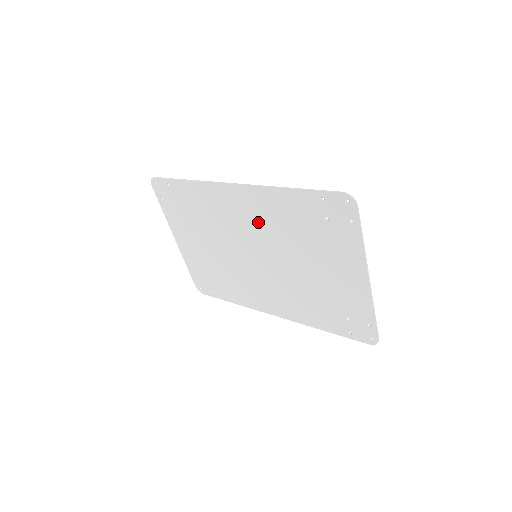
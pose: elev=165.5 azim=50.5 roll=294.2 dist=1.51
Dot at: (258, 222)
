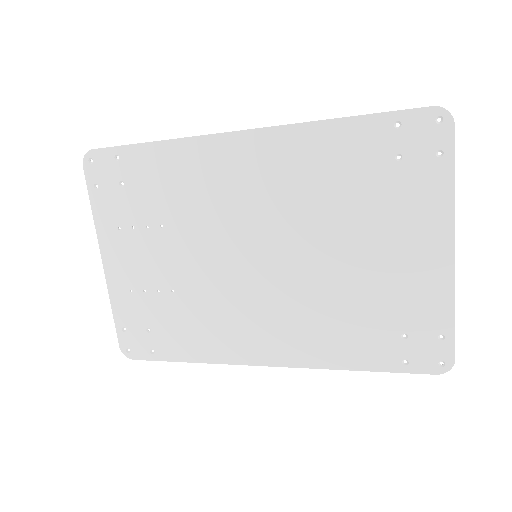
Dot at: (274, 190)
